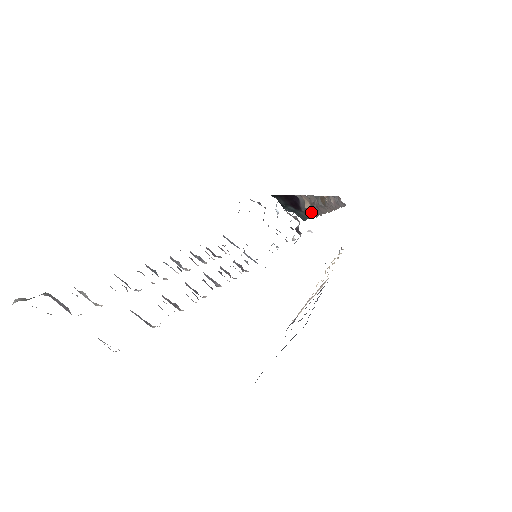
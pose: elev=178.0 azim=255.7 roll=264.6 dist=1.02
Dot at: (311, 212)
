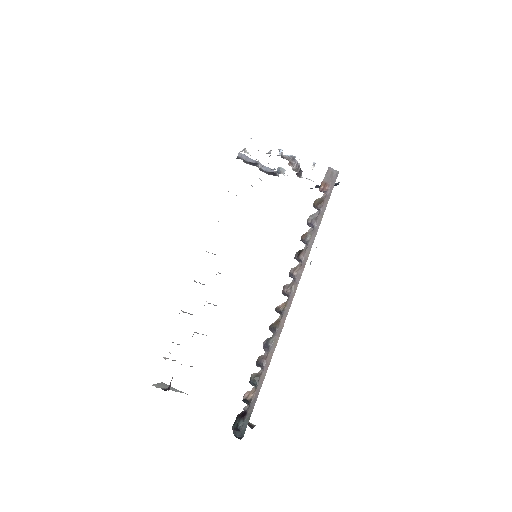
Dot at: (254, 402)
